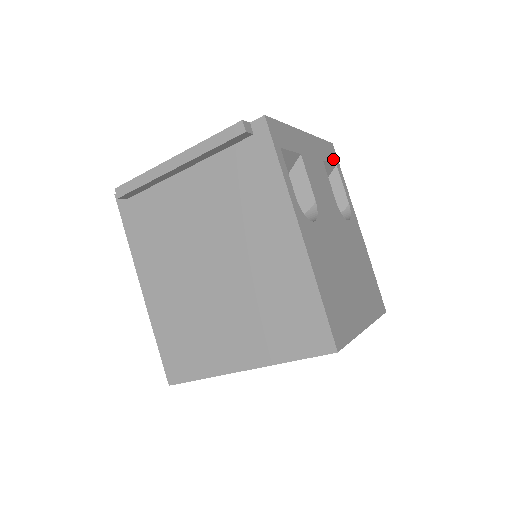
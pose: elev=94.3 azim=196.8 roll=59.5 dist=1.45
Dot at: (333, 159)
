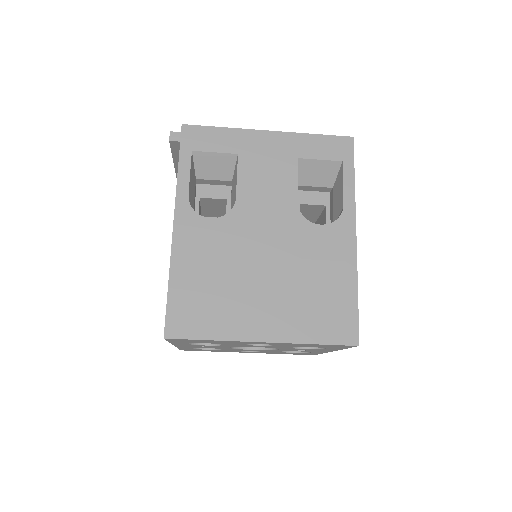
Dot at: (337, 155)
